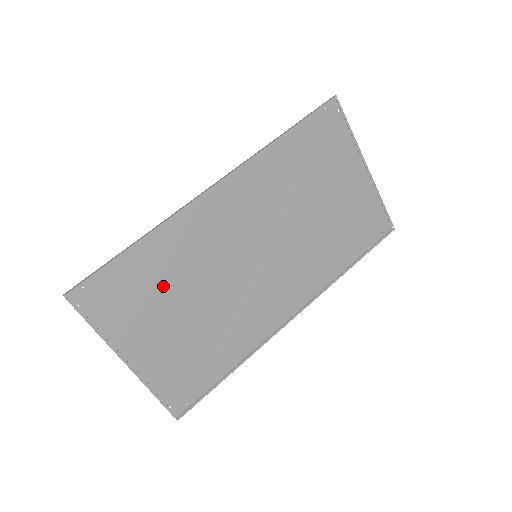
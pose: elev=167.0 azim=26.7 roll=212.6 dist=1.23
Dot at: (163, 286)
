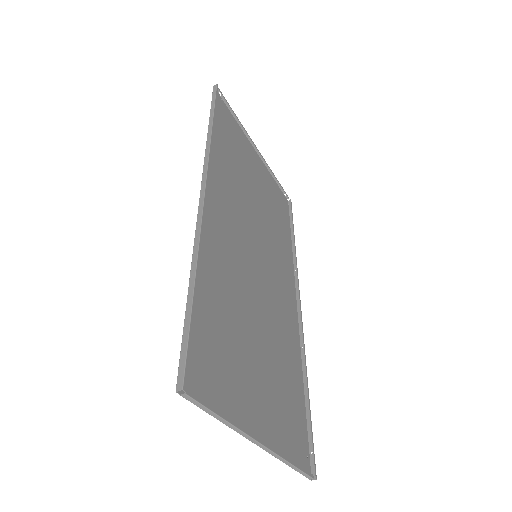
Dot at: (231, 324)
